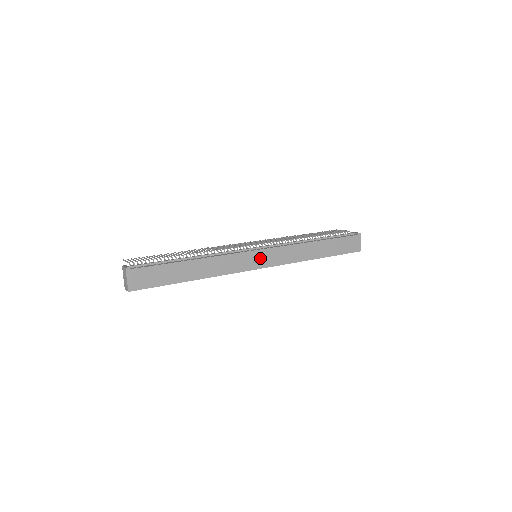
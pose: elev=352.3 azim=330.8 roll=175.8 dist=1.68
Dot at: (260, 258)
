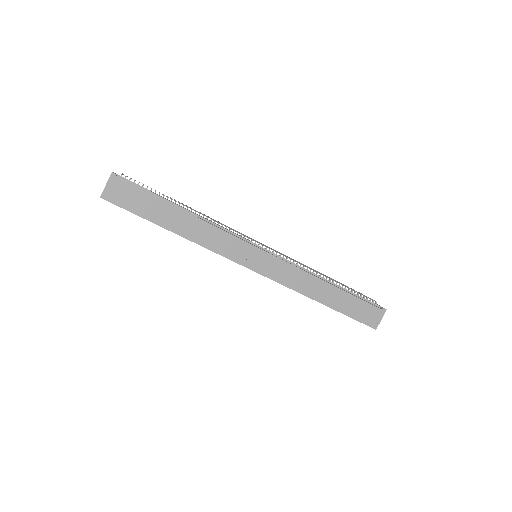
Dot at: (258, 259)
